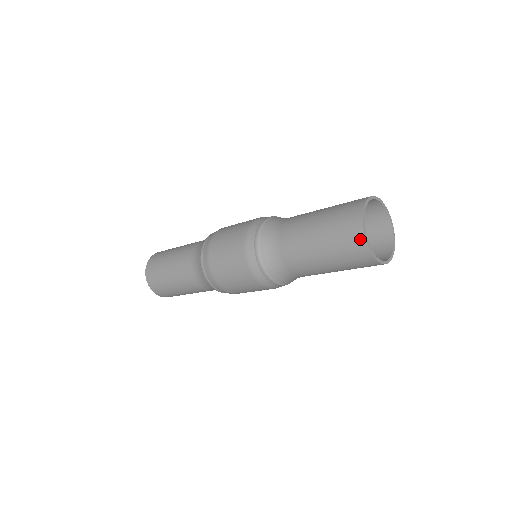
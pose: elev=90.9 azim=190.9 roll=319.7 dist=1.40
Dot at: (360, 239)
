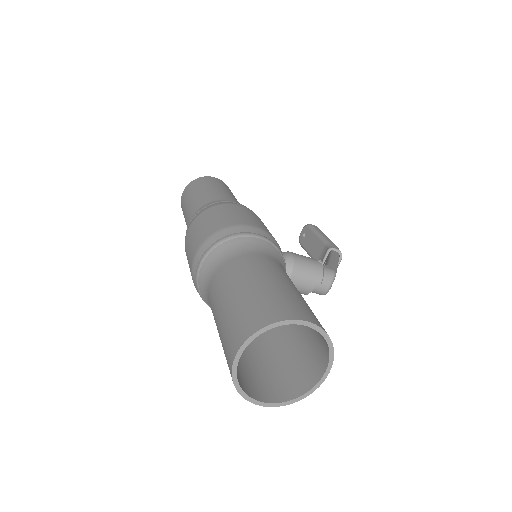
Dot at: (231, 358)
